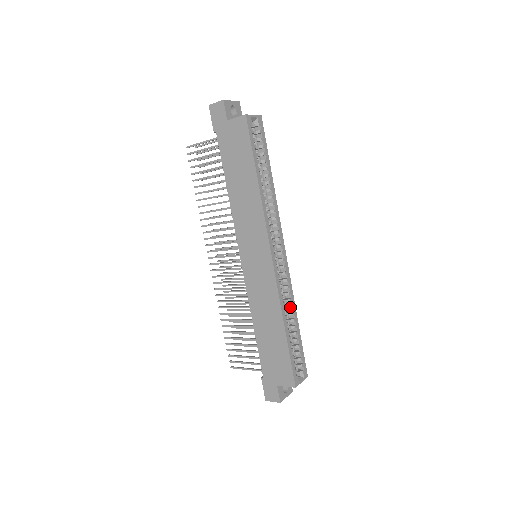
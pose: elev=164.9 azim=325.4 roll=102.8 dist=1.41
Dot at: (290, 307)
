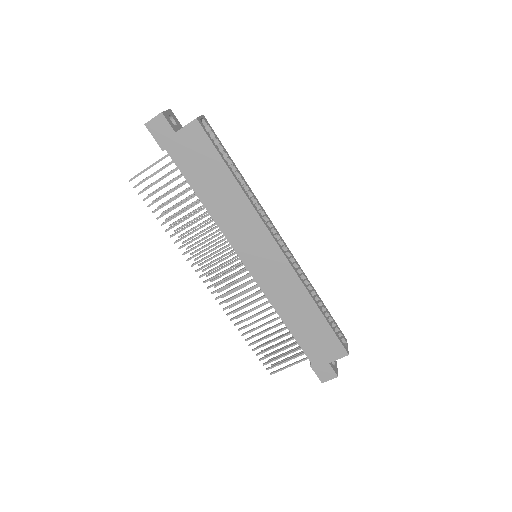
Dot at: (309, 287)
